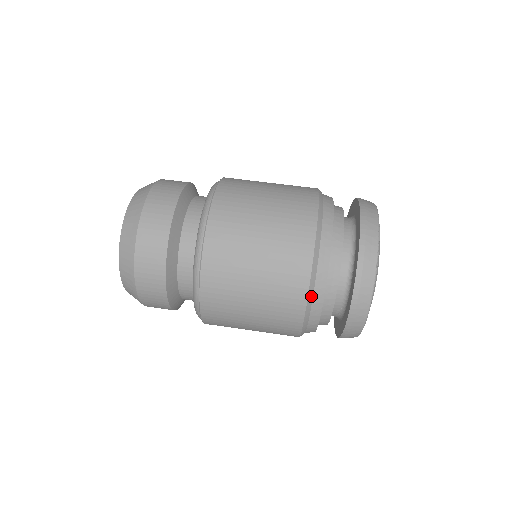
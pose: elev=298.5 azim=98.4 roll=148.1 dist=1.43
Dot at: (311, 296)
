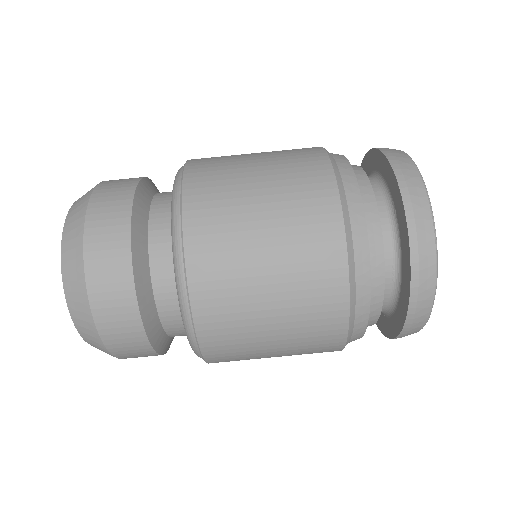
Dot at: occluded
